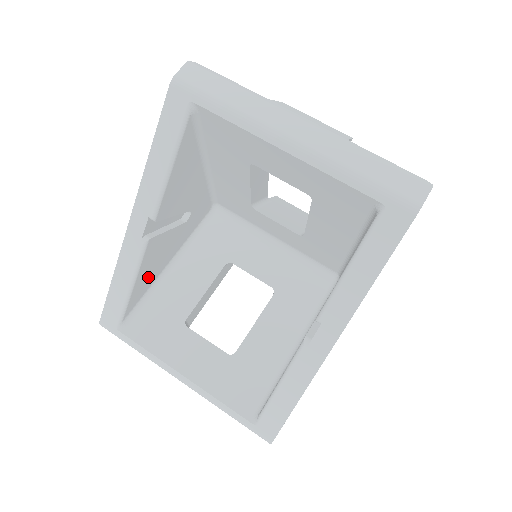
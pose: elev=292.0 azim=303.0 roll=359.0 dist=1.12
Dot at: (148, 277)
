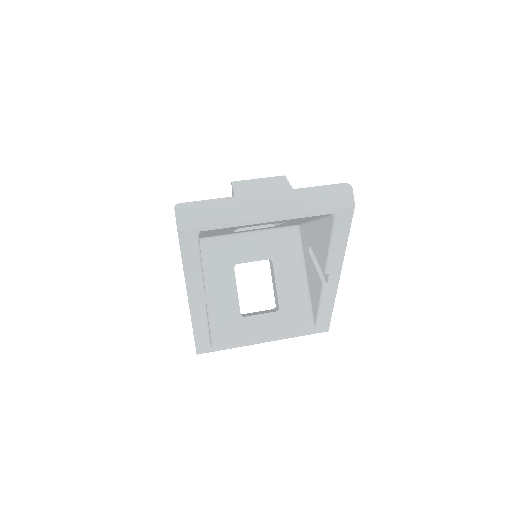
Dot at: occluded
